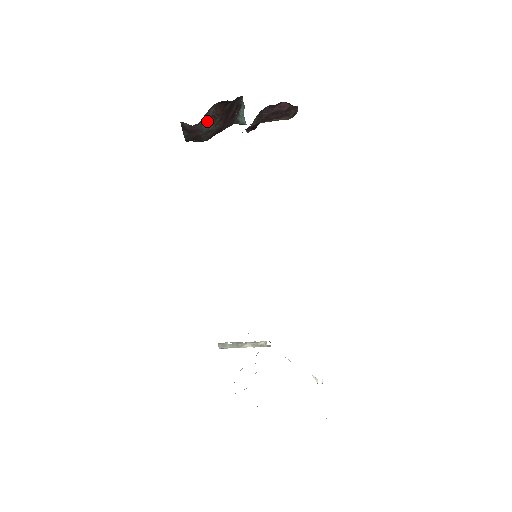
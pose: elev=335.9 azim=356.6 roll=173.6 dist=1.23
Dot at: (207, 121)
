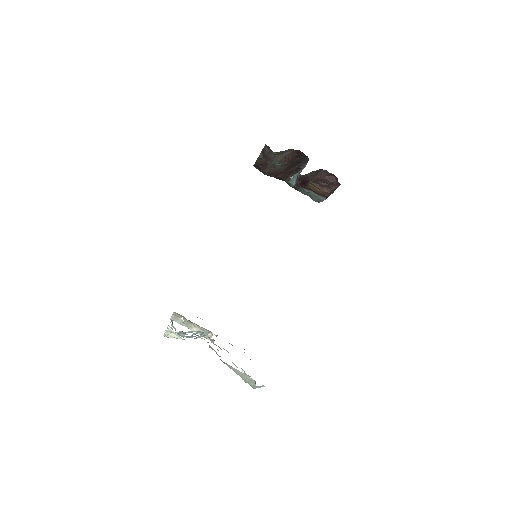
Dot at: (280, 158)
